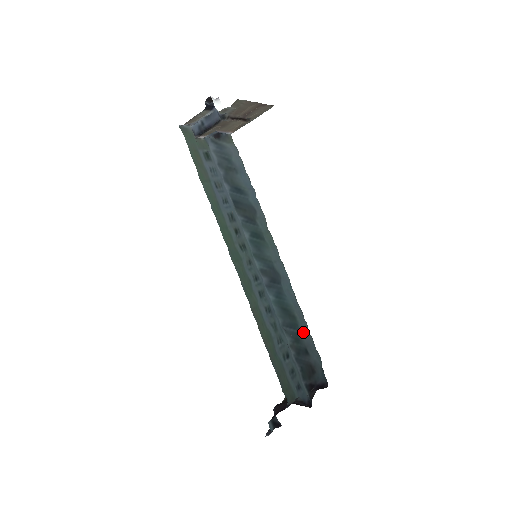
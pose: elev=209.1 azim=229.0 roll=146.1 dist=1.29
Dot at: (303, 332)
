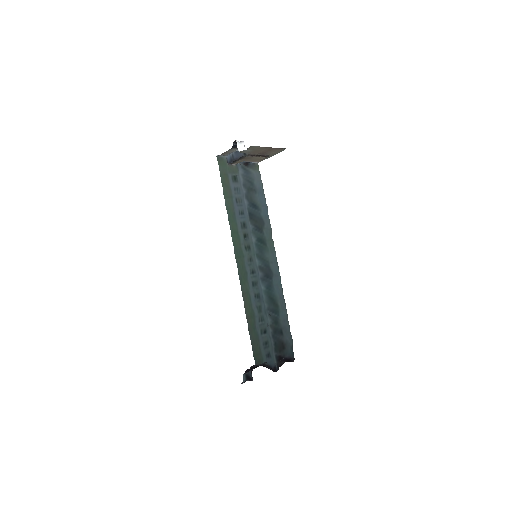
Dot at: (282, 318)
